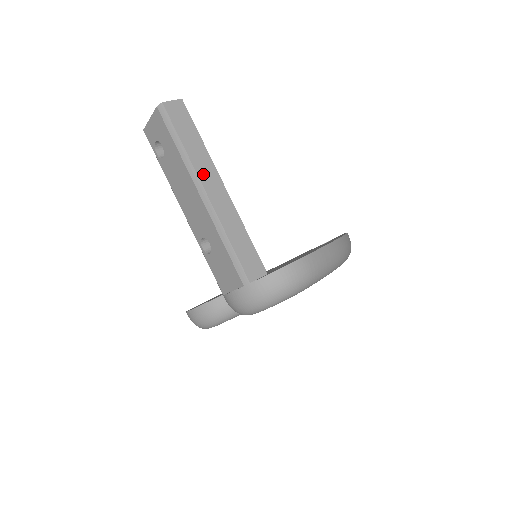
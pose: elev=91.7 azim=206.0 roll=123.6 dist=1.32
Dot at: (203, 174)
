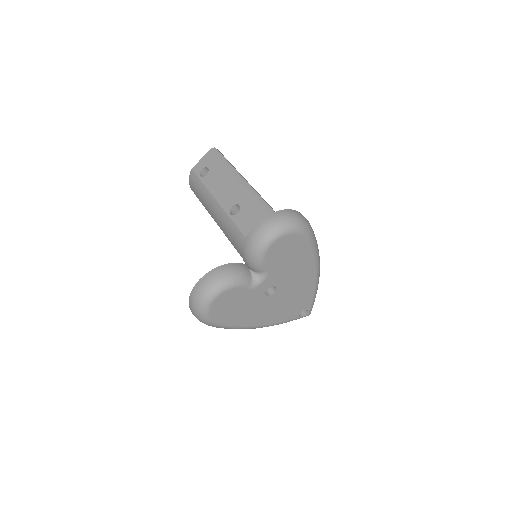
Dot at: (239, 173)
